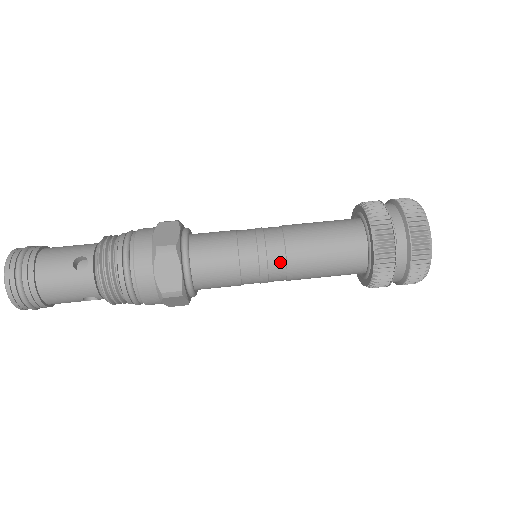
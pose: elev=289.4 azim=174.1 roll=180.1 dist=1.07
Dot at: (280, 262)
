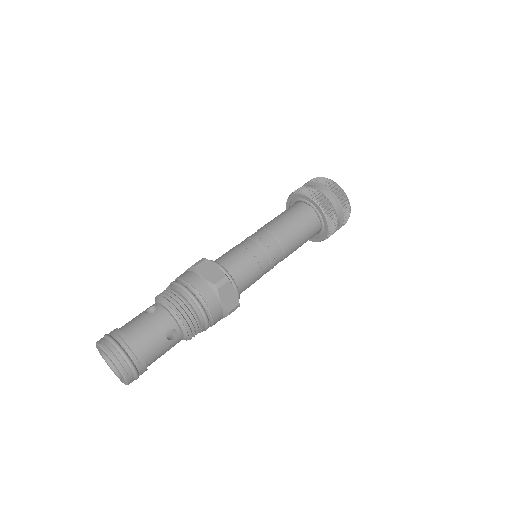
Dot at: (269, 236)
